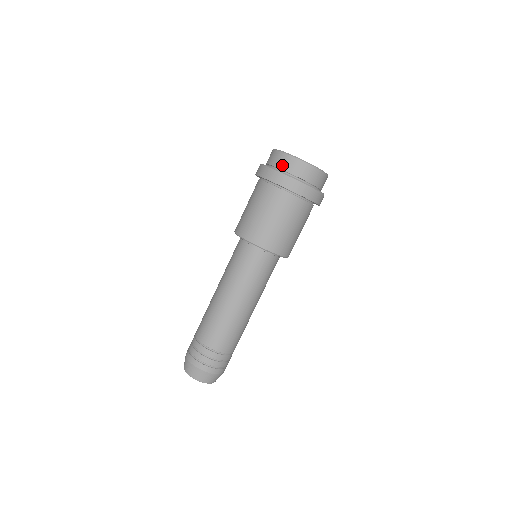
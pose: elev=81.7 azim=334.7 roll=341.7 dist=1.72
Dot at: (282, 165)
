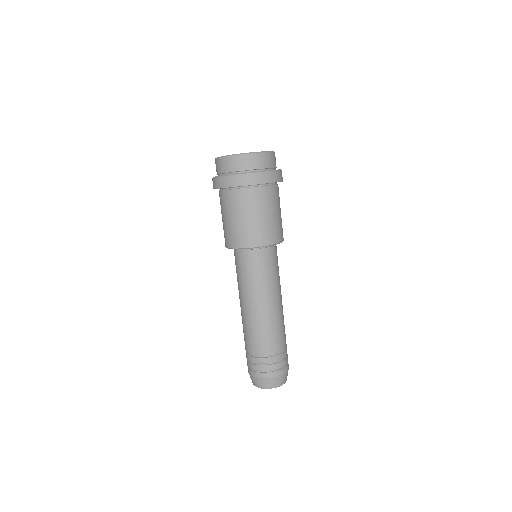
Dot at: (216, 171)
